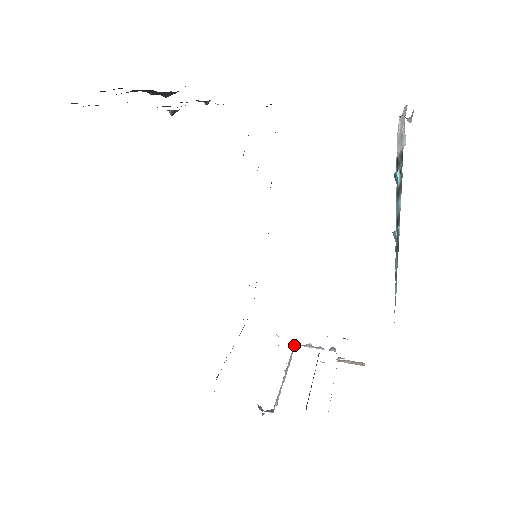
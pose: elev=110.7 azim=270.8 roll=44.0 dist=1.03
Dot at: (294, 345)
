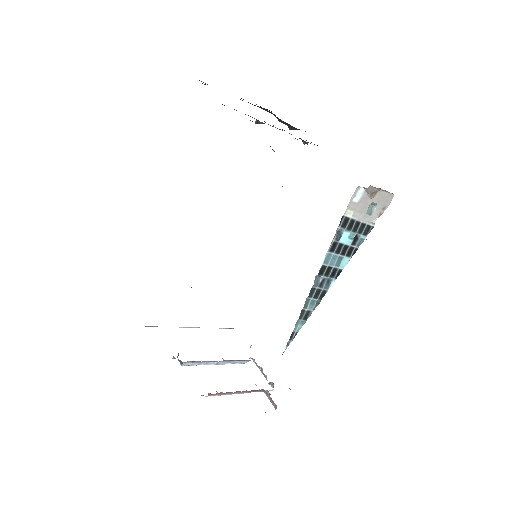
Dot at: (254, 361)
